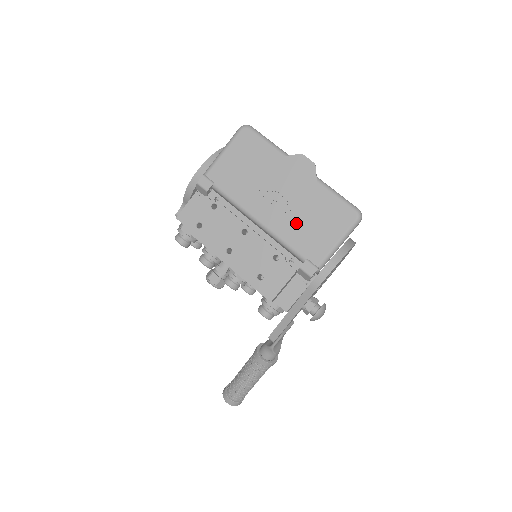
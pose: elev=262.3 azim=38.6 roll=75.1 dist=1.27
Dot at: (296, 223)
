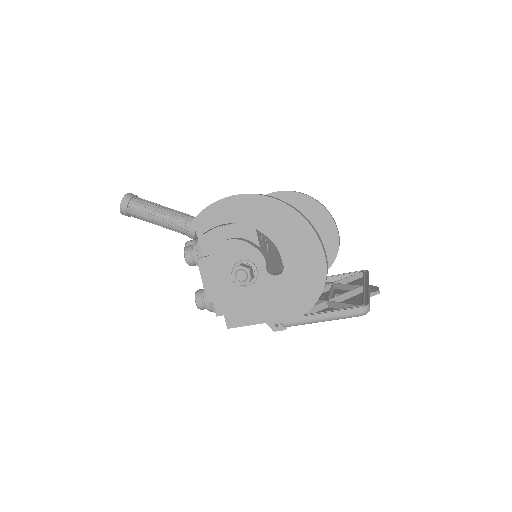
Dot at: occluded
